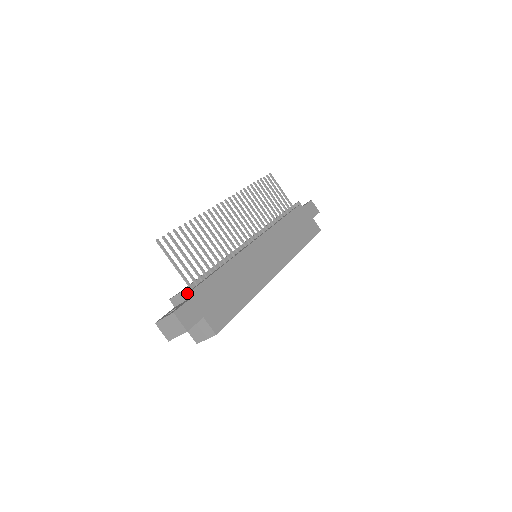
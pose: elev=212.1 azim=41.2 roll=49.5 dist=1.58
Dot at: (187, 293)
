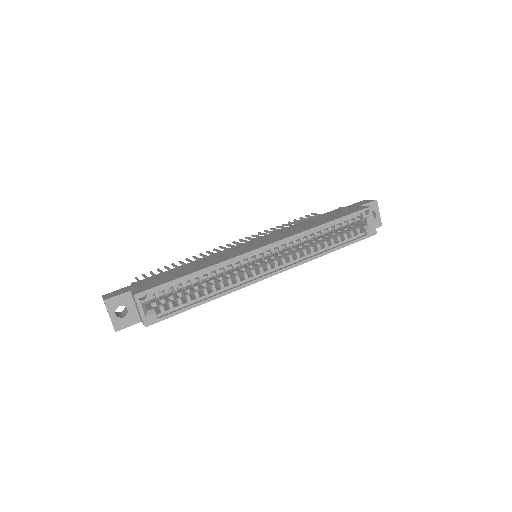
Dot at: occluded
